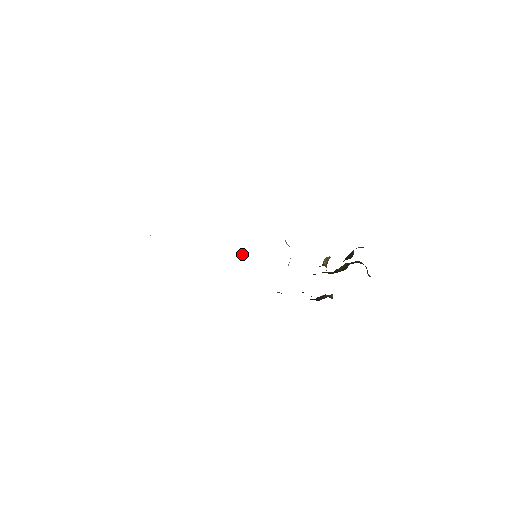
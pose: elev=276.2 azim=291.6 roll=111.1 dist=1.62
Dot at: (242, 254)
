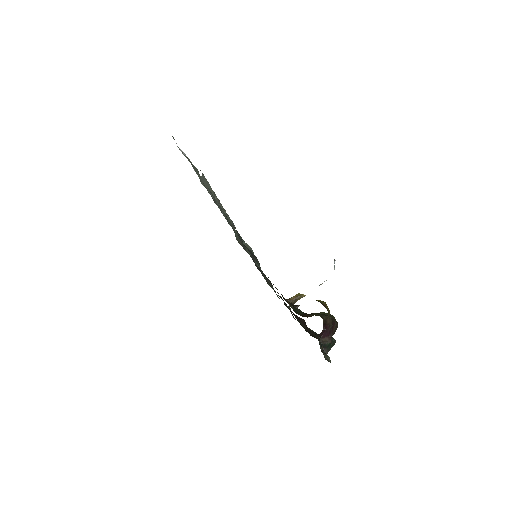
Dot at: (249, 248)
